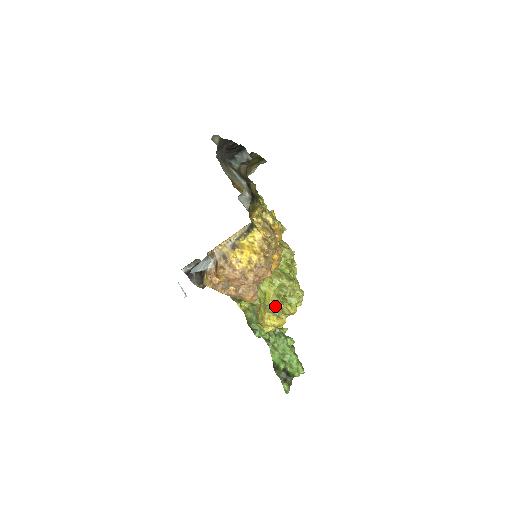
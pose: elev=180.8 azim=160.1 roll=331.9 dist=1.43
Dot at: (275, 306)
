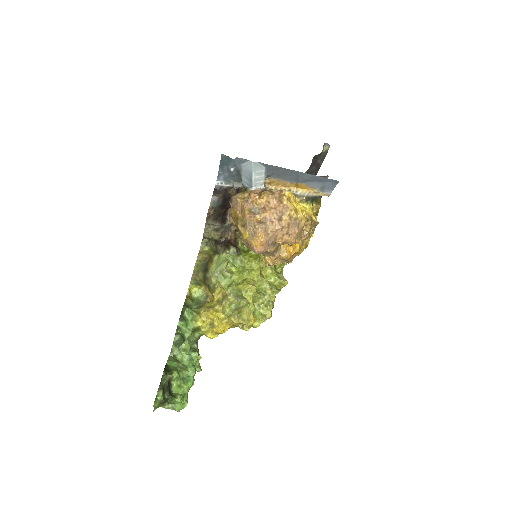
Dot at: (233, 306)
